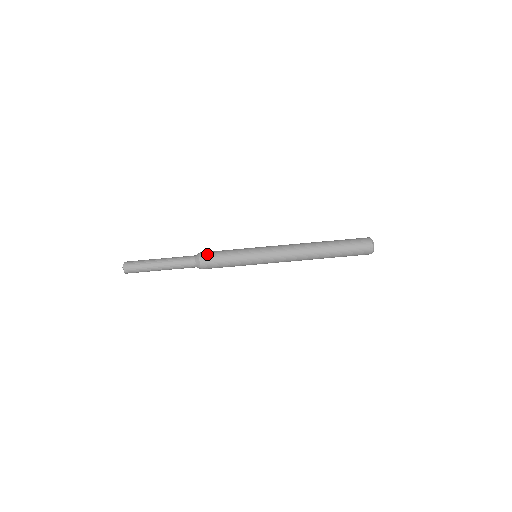
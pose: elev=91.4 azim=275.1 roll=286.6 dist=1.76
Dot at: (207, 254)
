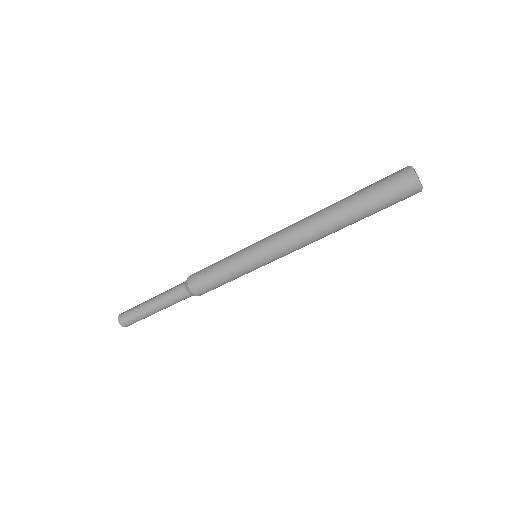
Dot at: (200, 289)
